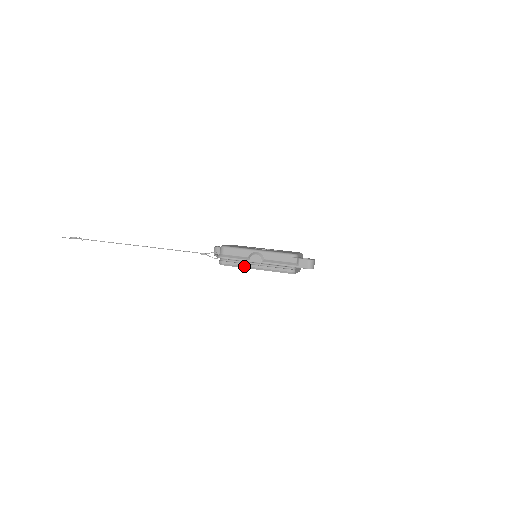
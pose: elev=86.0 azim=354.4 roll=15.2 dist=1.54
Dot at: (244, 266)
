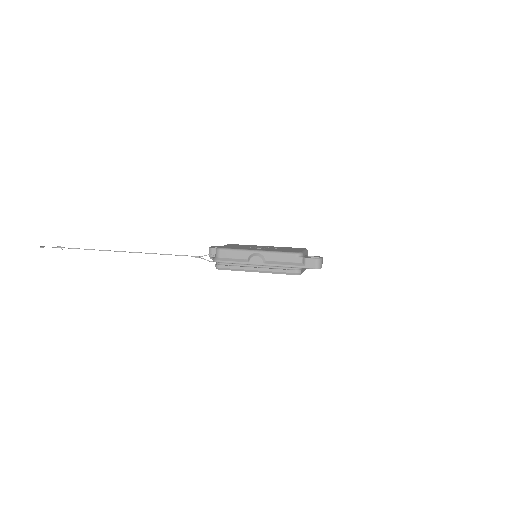
Dot at: (244, 269)
